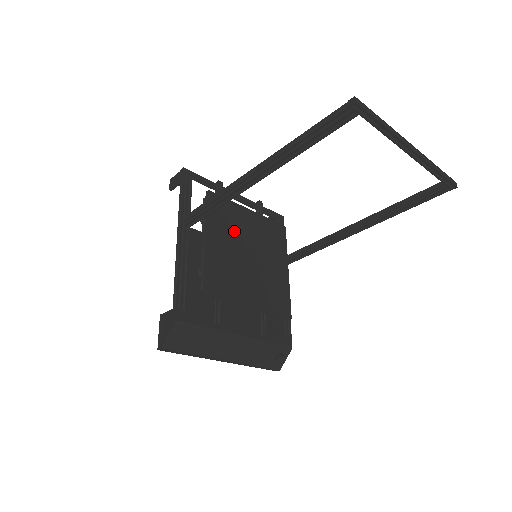
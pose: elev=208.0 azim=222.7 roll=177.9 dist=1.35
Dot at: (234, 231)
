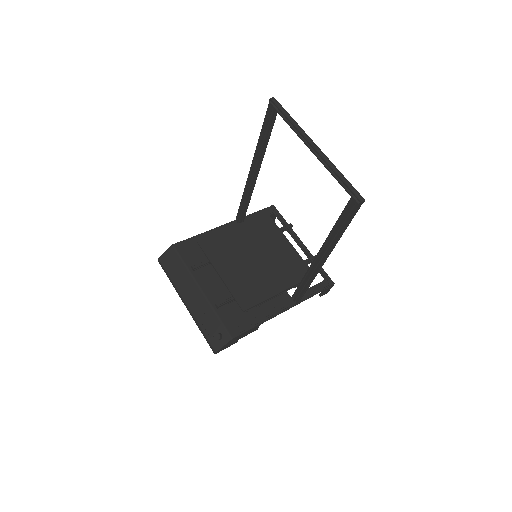
Dot at: (260, 239)
